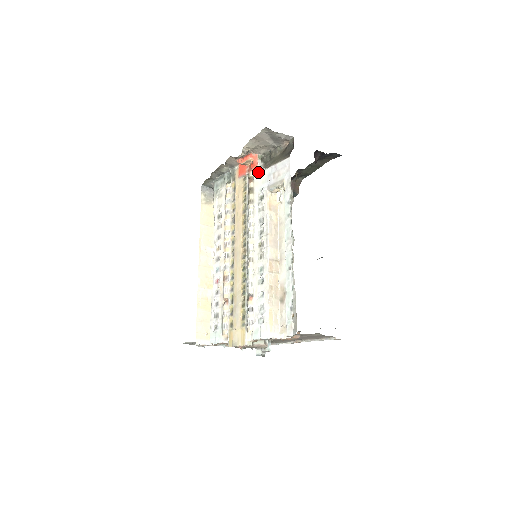
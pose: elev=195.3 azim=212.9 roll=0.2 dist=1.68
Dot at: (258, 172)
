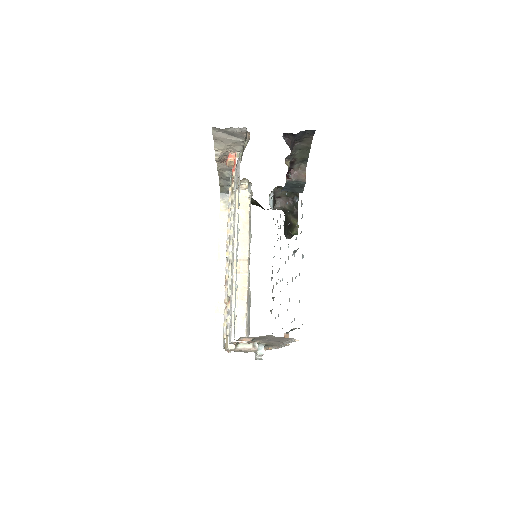
Dot at: (235, 171)
